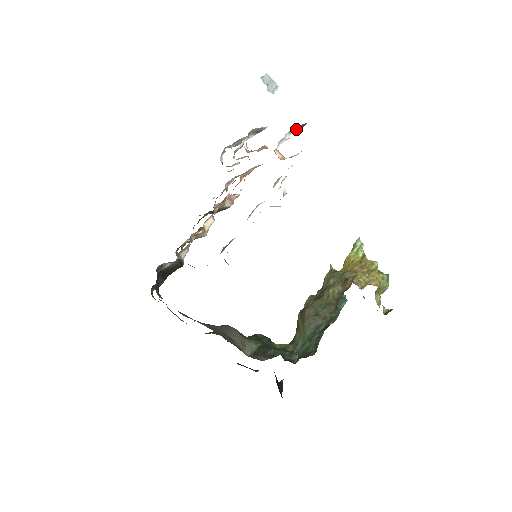
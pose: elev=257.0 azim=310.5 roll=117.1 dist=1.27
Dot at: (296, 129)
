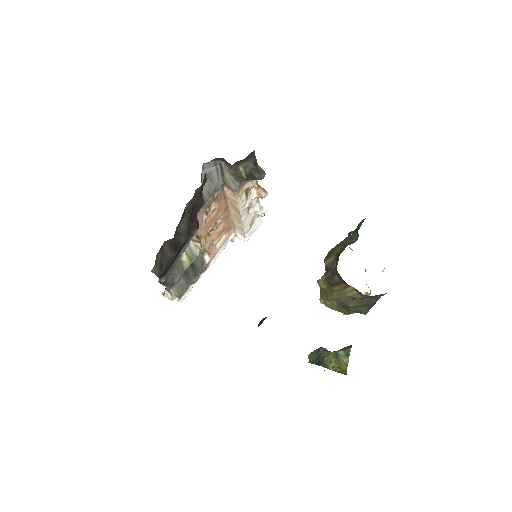
Dot at: occluded
